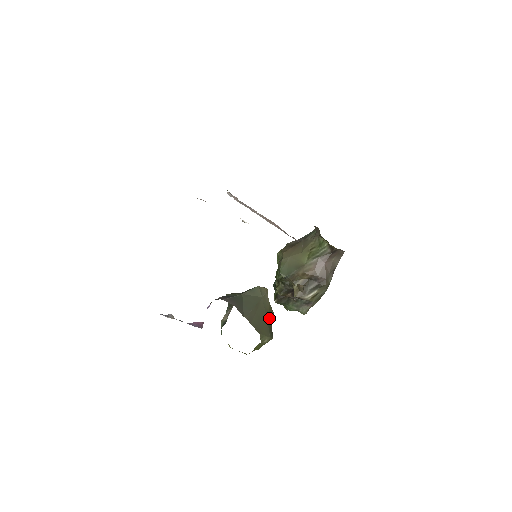
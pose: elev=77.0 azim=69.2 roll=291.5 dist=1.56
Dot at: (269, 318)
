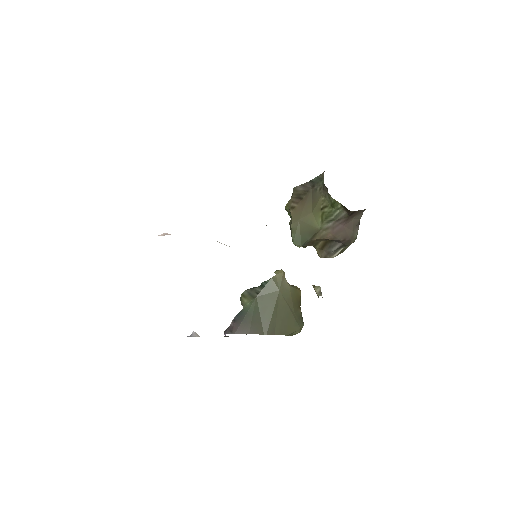
Dot at: (294, 305)
